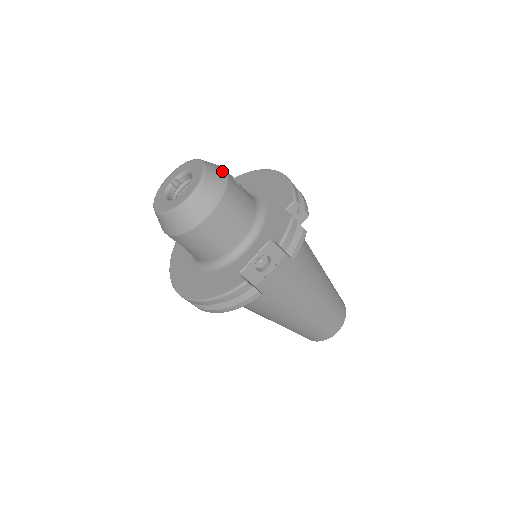
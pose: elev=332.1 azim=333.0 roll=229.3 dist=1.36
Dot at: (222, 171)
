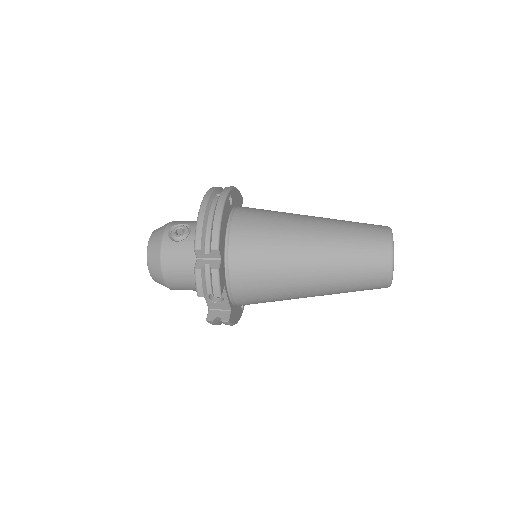
Dot at: (158, 242)
